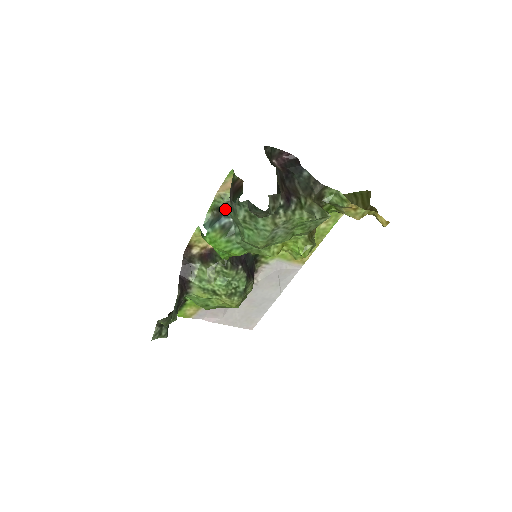
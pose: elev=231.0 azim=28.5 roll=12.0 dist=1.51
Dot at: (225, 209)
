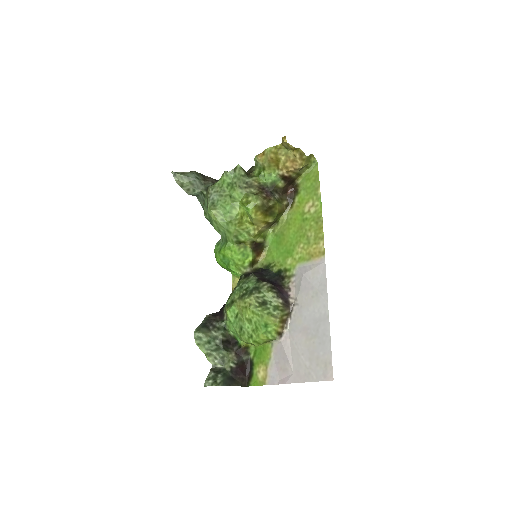
Dot at: occluded
